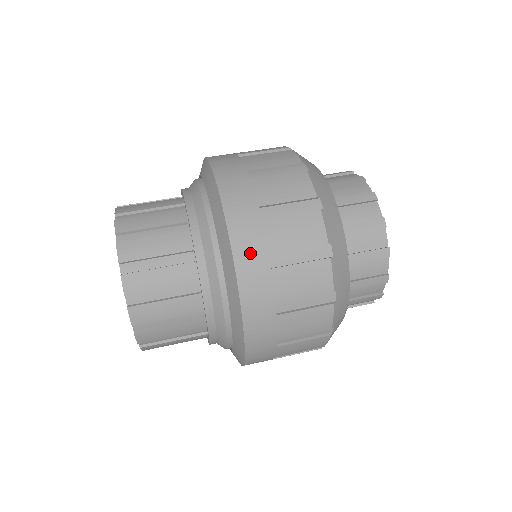
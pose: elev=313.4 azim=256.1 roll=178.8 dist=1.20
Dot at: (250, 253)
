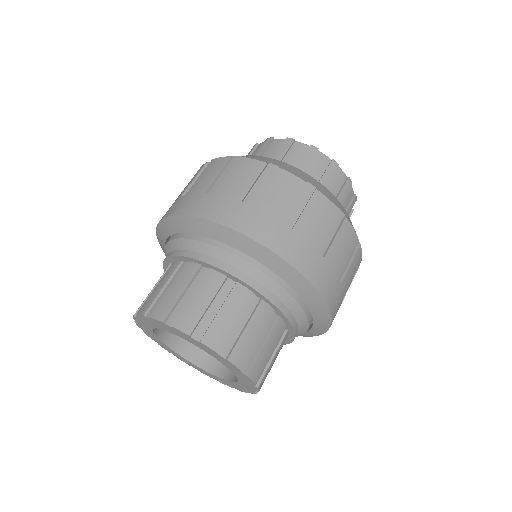
Dot at: (270, 233)
